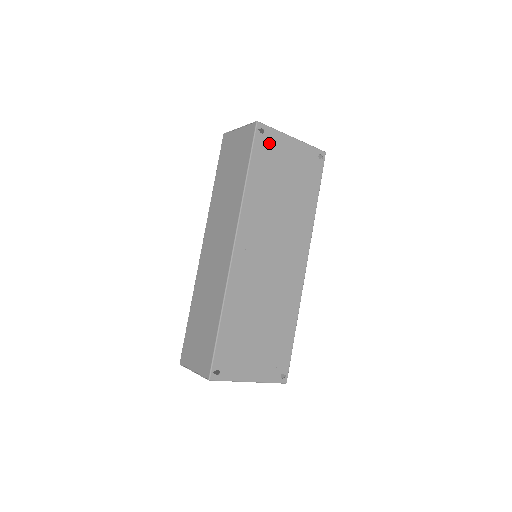
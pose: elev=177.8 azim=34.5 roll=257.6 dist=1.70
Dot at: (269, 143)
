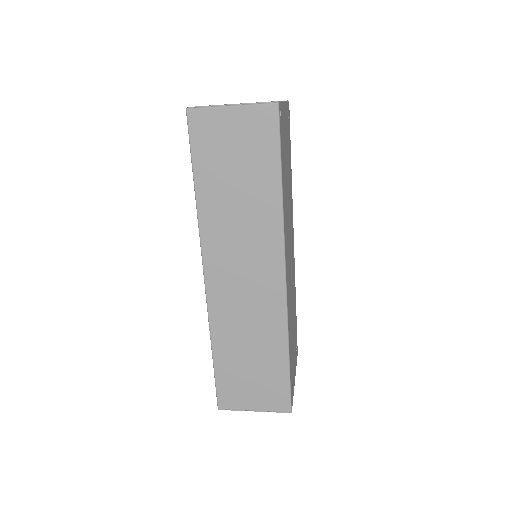
Dot at: (282, 125)
